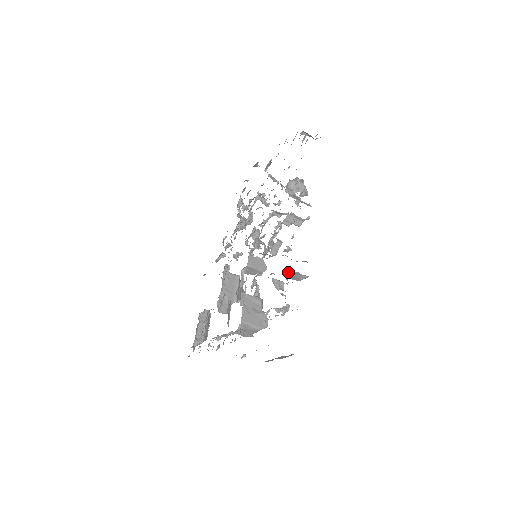
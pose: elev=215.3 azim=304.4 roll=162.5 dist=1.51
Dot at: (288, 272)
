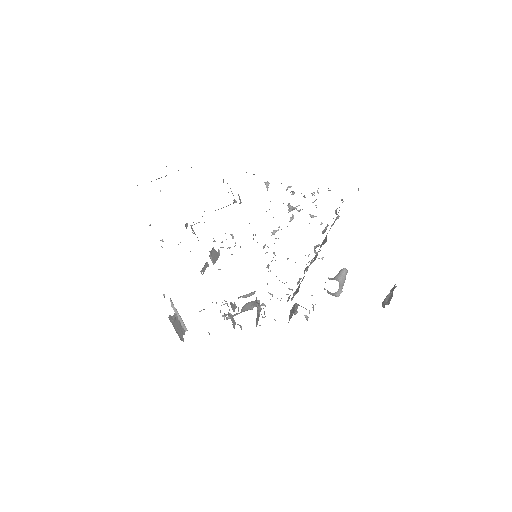
Dot at: occluded
